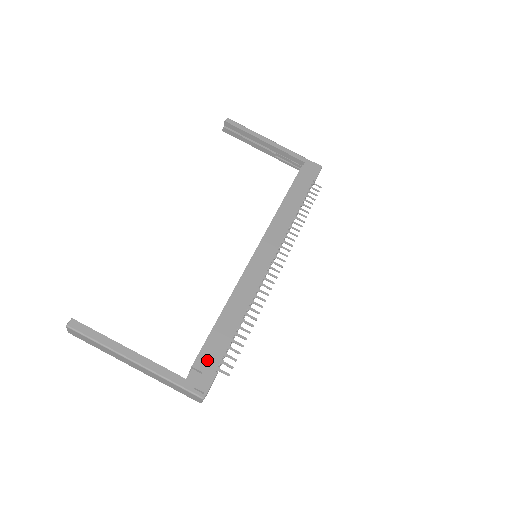
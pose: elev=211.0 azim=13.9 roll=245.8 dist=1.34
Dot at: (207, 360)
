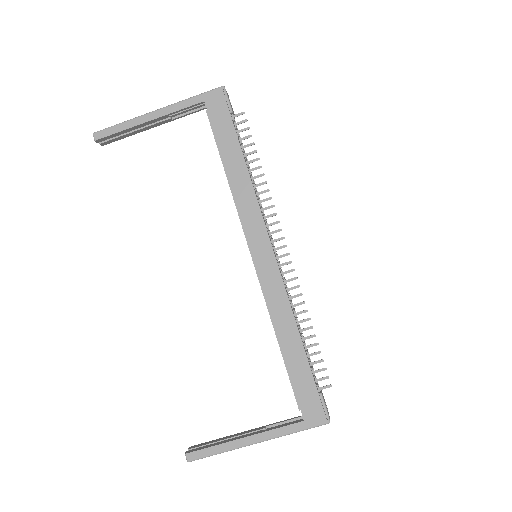
Dot at: (305, 395)
